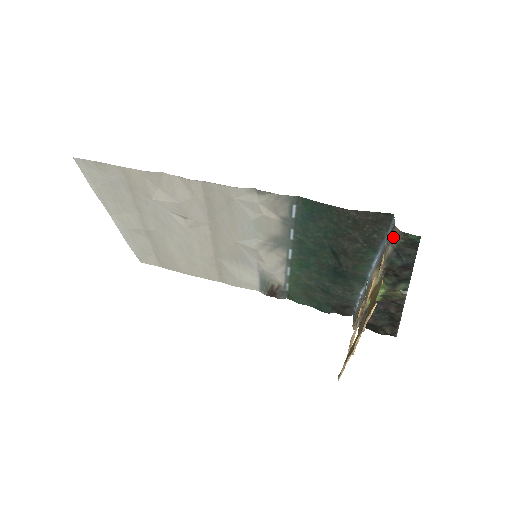
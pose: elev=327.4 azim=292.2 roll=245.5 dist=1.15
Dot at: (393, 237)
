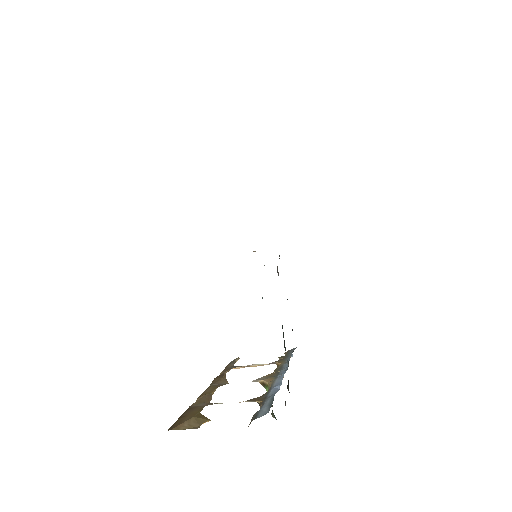
Dot at: (253, 417)
